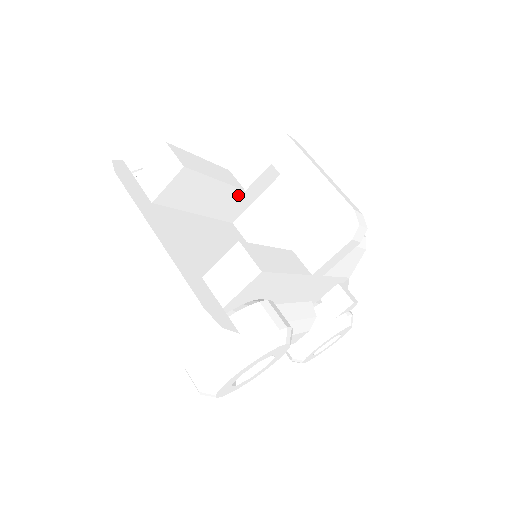
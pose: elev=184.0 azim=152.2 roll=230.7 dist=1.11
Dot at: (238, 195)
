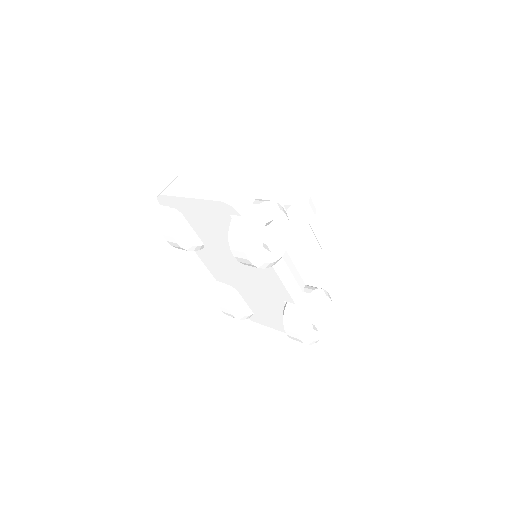
Dot at: occluded
